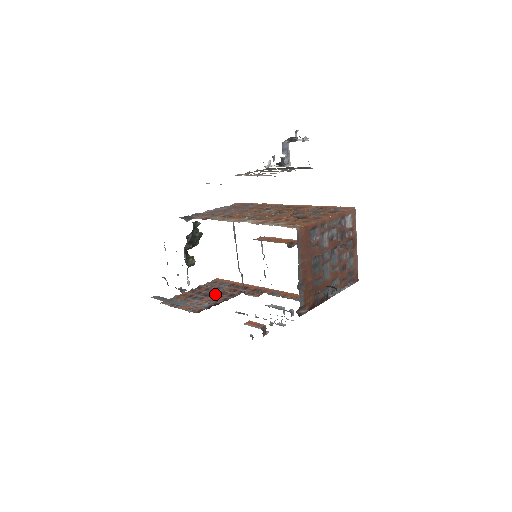
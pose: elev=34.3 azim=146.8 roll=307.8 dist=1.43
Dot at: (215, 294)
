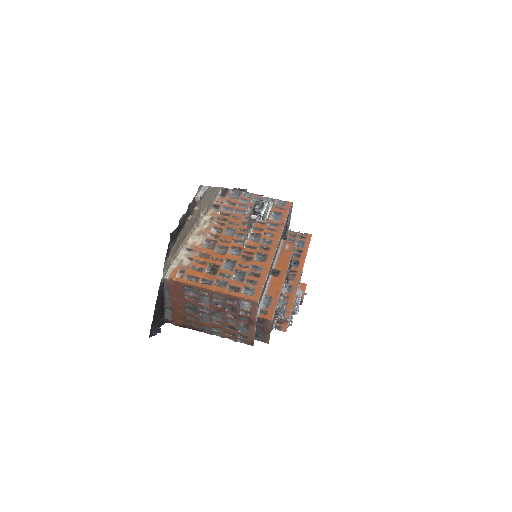
Dot at: occluded
